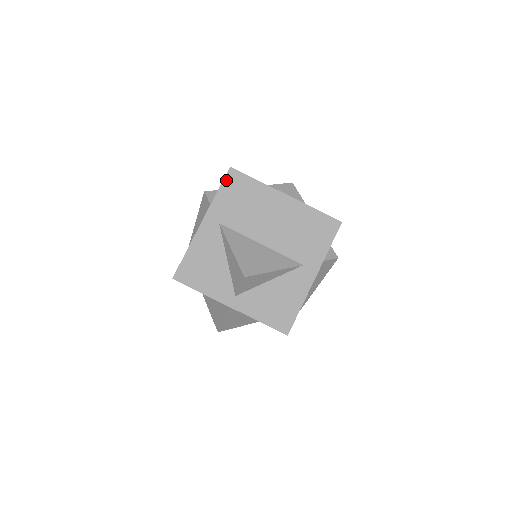
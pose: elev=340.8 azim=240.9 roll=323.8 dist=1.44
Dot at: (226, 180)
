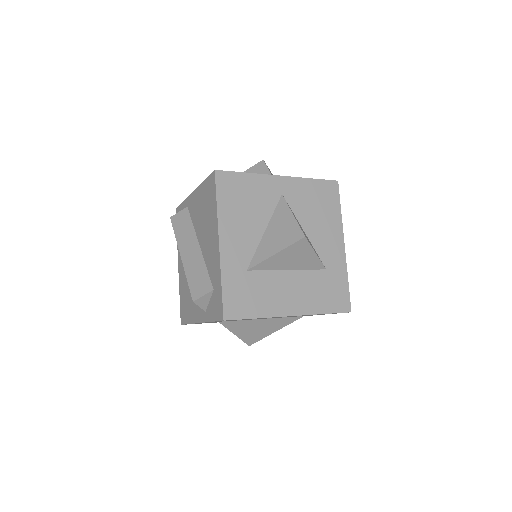
Dot at: occluded
